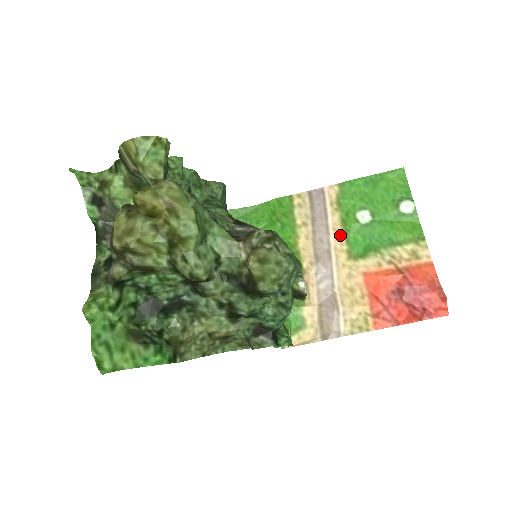
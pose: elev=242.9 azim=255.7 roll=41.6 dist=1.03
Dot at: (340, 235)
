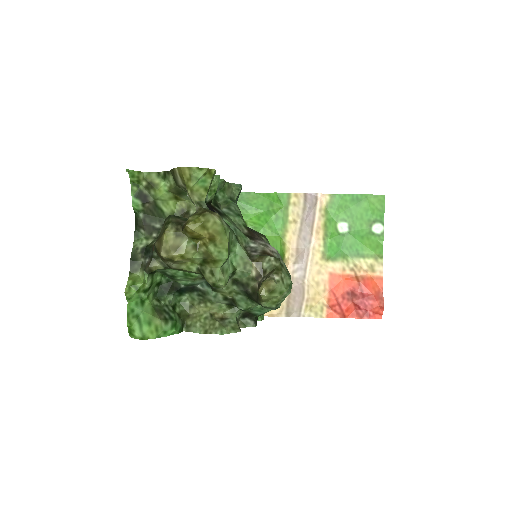
Dot at: (320, 238)
